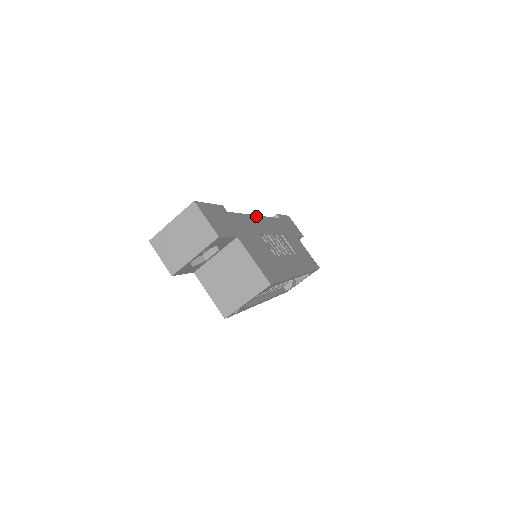
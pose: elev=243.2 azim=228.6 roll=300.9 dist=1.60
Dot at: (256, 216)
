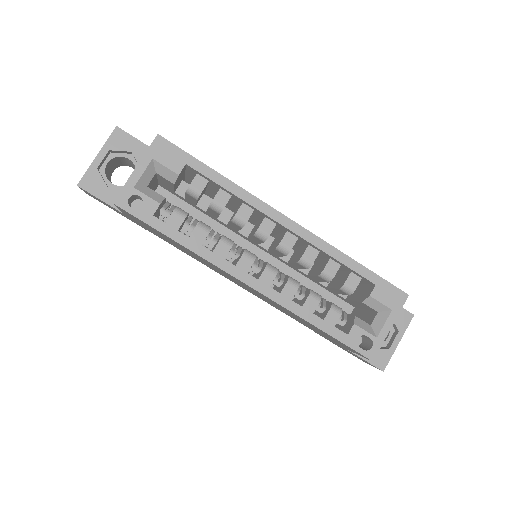
Dot at: occluded
